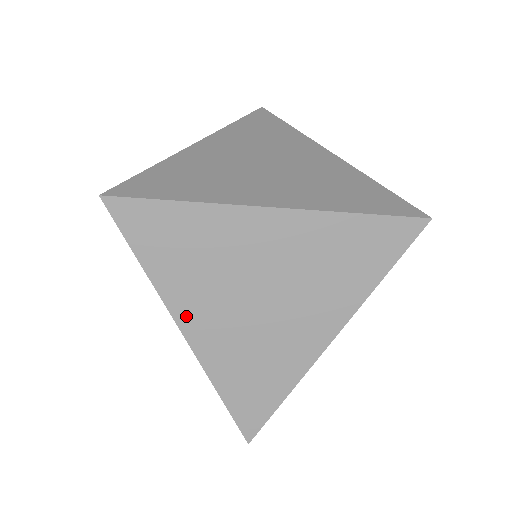
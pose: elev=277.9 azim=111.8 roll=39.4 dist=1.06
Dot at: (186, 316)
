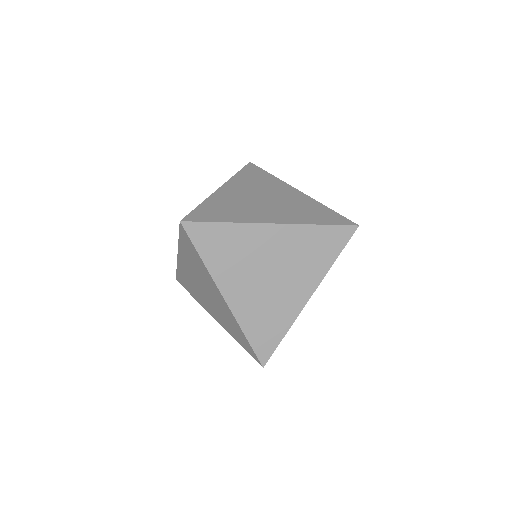
Dot at: (227, 289)
